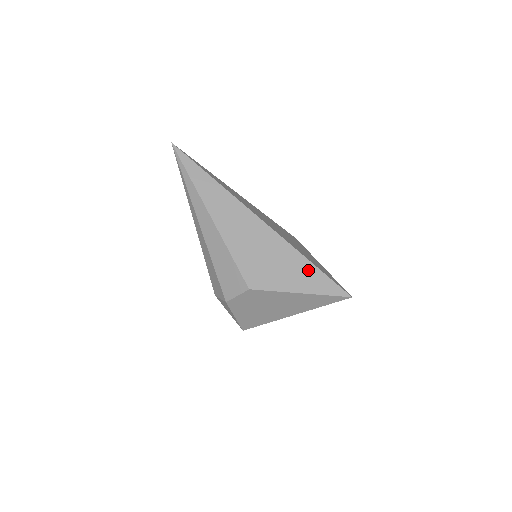
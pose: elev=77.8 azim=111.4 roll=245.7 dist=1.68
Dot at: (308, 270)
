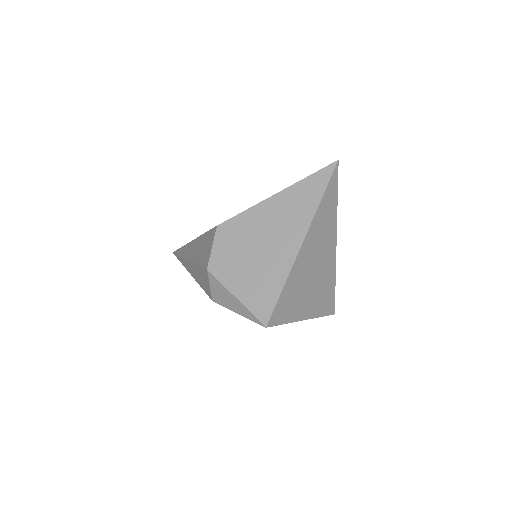
Dot at: occluded
